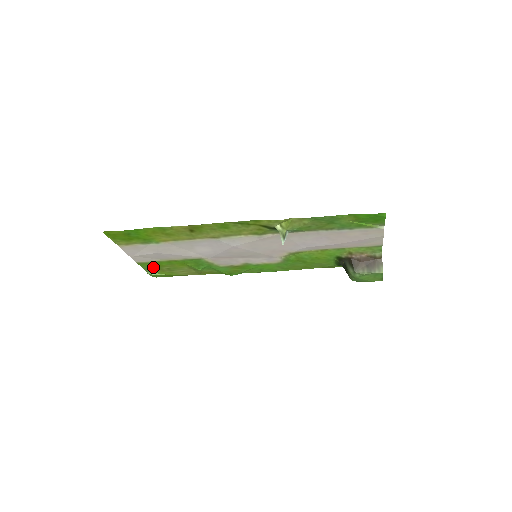
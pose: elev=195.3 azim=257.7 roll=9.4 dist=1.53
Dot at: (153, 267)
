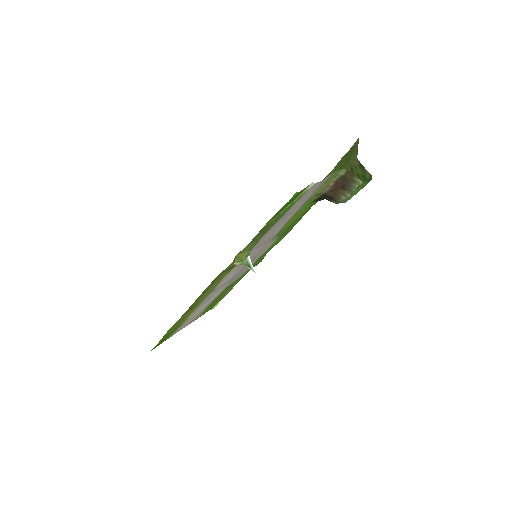
Dot at: (208, 309)
